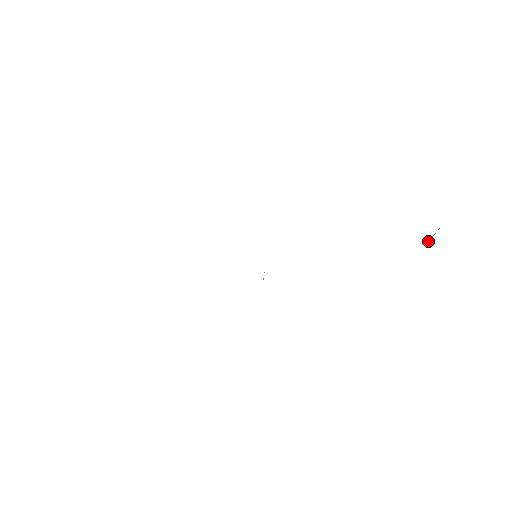
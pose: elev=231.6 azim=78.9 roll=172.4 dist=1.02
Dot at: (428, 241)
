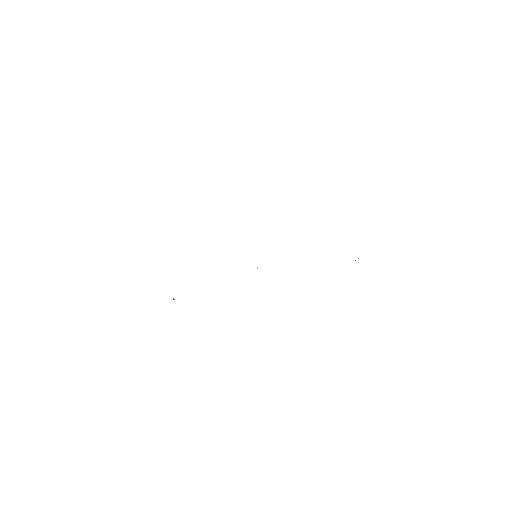
Dot at: occluded
